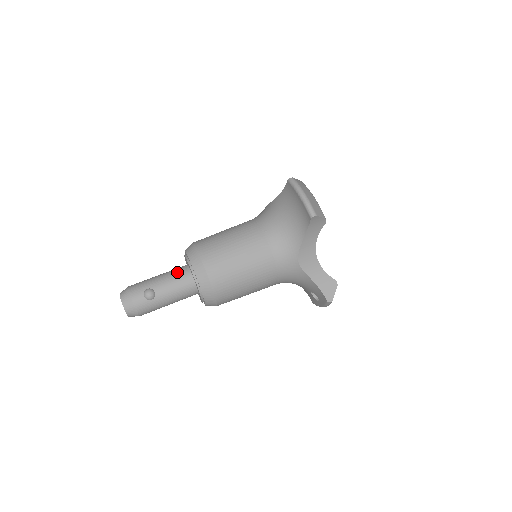
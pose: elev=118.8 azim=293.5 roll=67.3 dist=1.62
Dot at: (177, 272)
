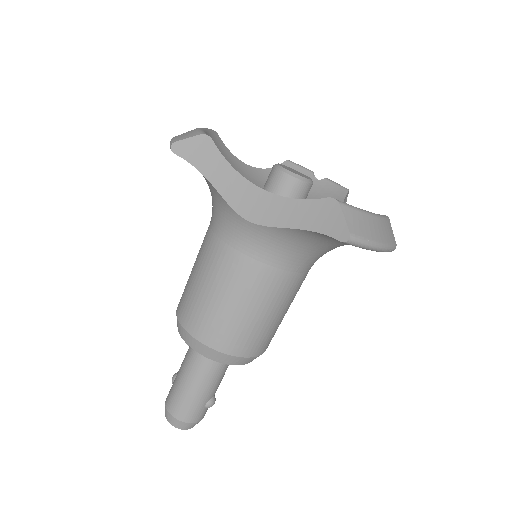
Dot at: (216, 369)
